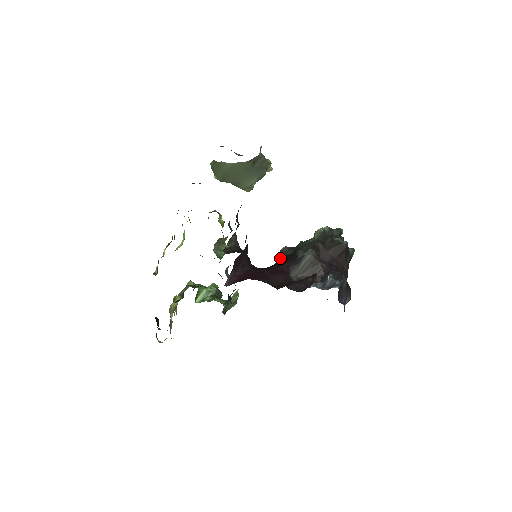
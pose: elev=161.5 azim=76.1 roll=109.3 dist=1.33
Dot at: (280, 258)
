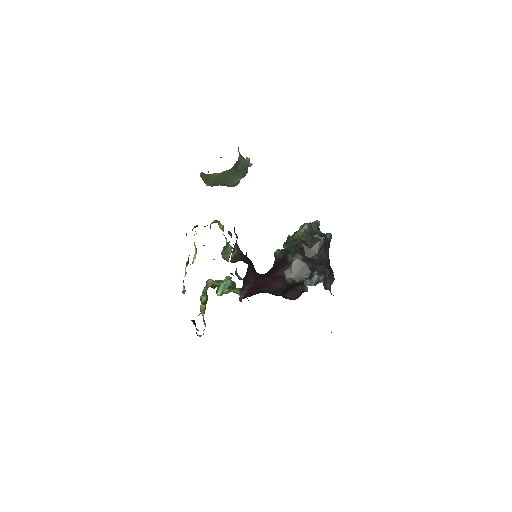
Dot at: (275, 262)
